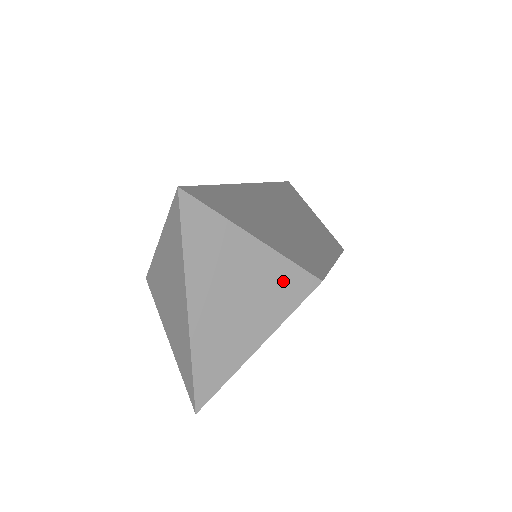
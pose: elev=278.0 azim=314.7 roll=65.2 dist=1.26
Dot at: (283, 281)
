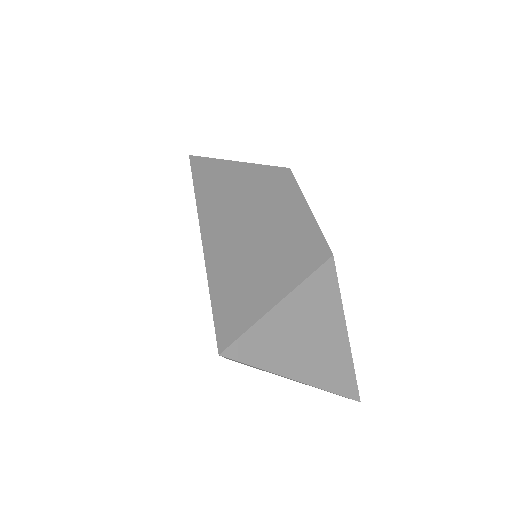
Dot at: (318, 292)
